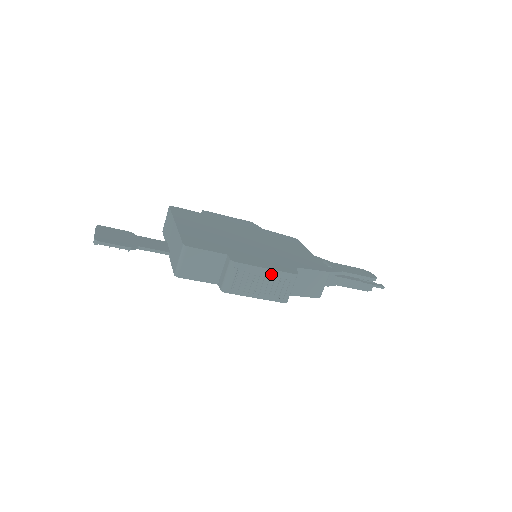
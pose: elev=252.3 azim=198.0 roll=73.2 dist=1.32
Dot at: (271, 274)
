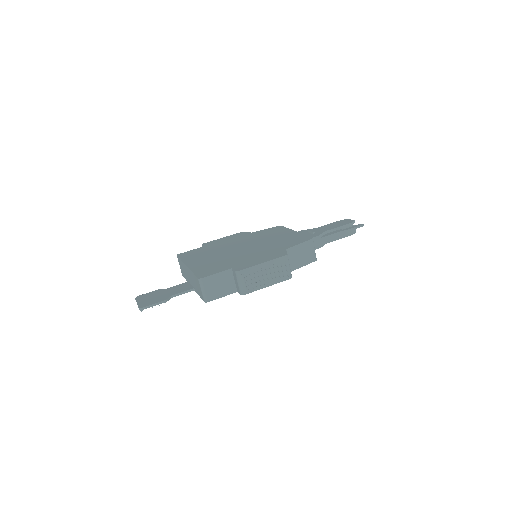
Dot at: (269, 265)
